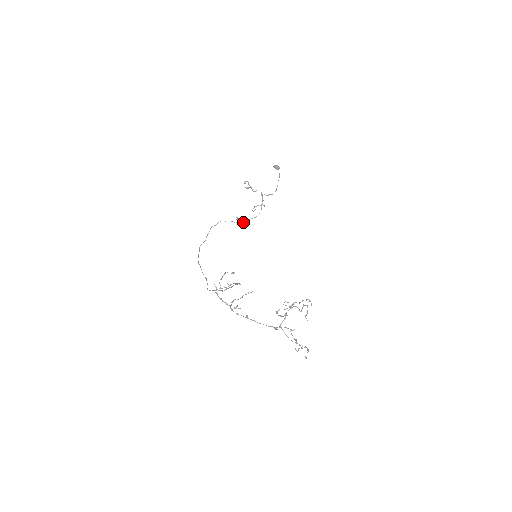
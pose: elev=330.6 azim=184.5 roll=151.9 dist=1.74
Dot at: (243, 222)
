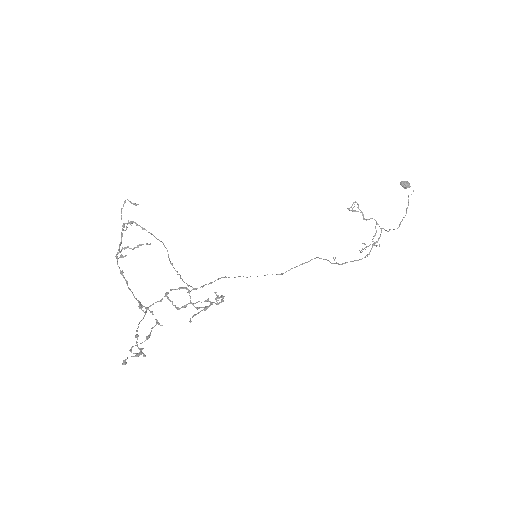
Dot at: occluded
